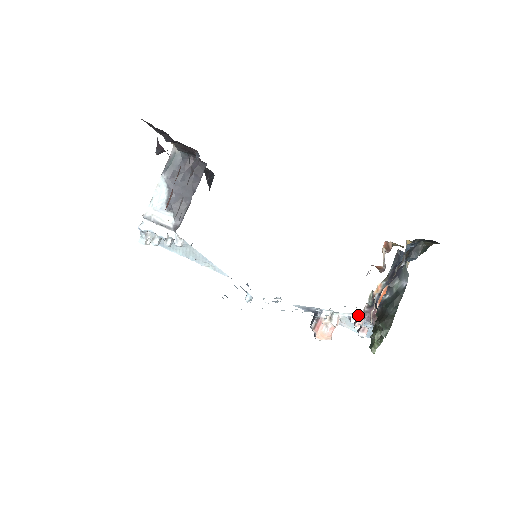
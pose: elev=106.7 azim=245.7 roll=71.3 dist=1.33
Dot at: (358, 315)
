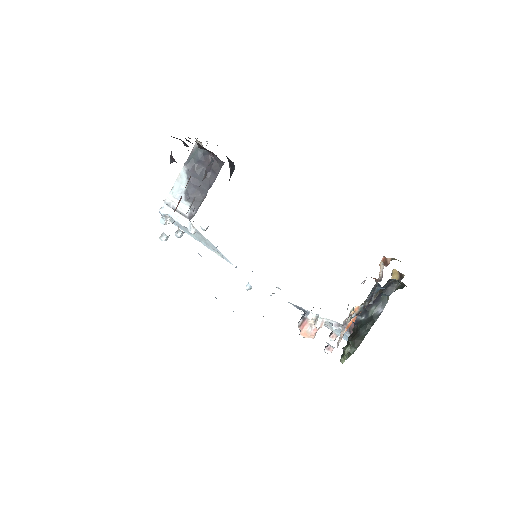
Dot at: (339, 324)
